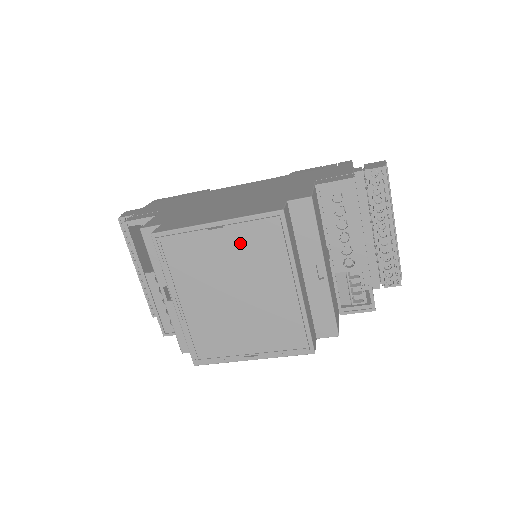
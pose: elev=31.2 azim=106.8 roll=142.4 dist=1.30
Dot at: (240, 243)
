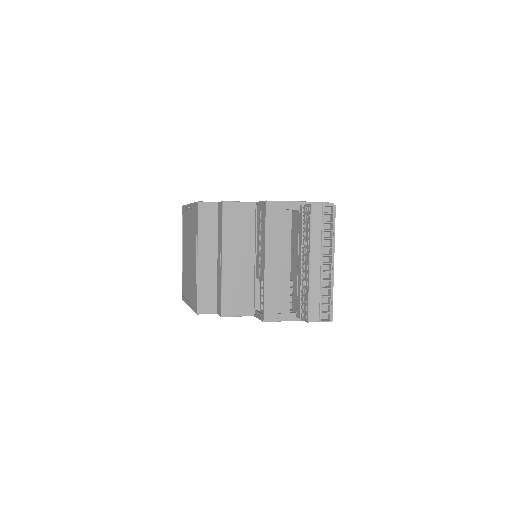
Dot at: (192, 220)
